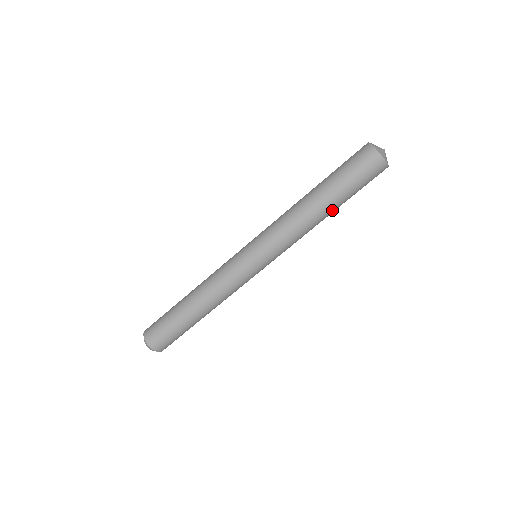
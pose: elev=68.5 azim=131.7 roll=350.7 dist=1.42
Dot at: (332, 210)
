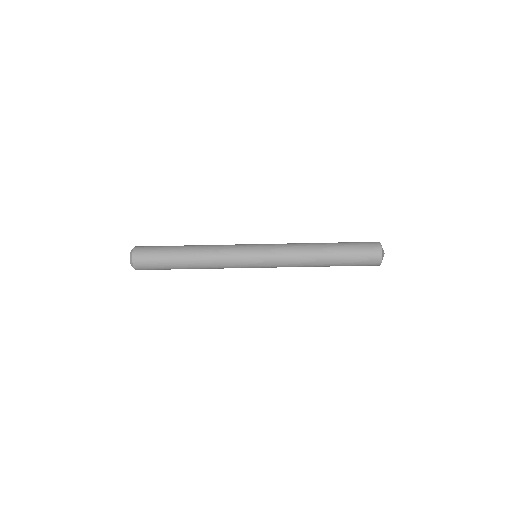
Dot at: (328, 263)
